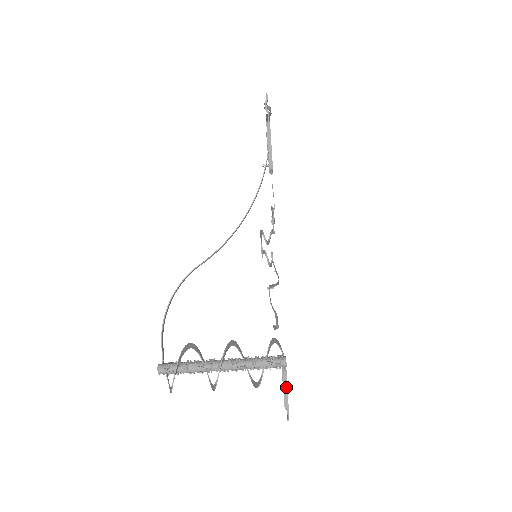
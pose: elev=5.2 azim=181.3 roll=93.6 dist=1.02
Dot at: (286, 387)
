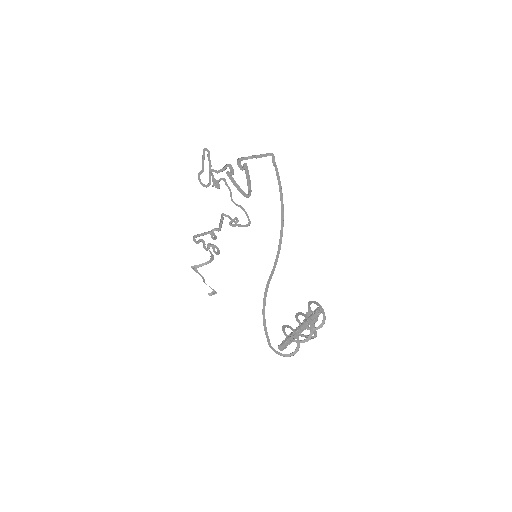
Dot at: occluded
